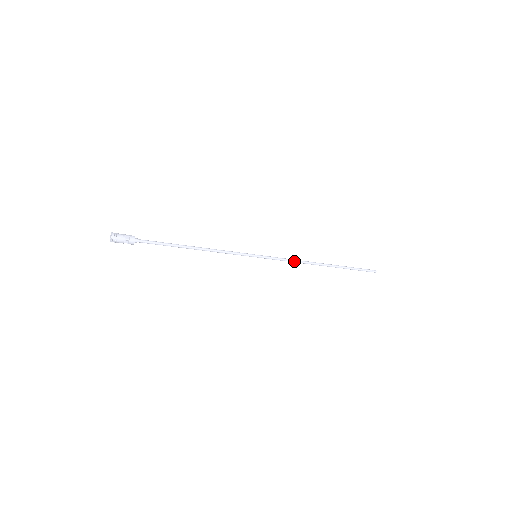
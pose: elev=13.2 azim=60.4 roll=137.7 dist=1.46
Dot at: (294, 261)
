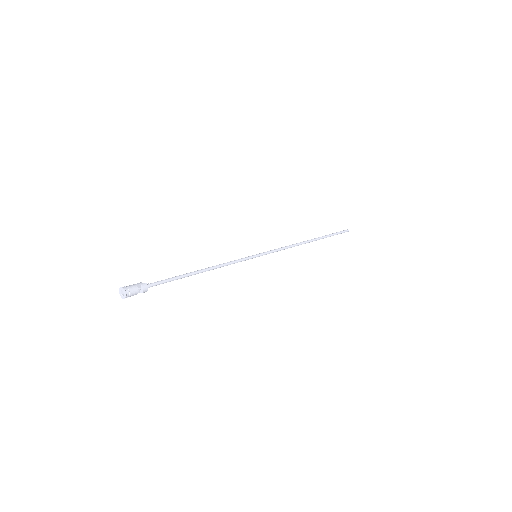
Dot at: (287, 248)
